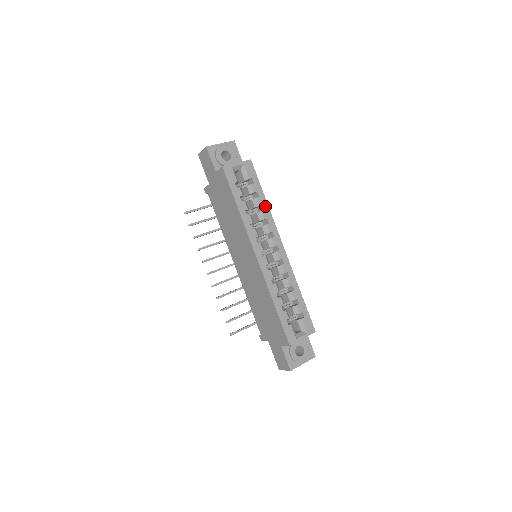
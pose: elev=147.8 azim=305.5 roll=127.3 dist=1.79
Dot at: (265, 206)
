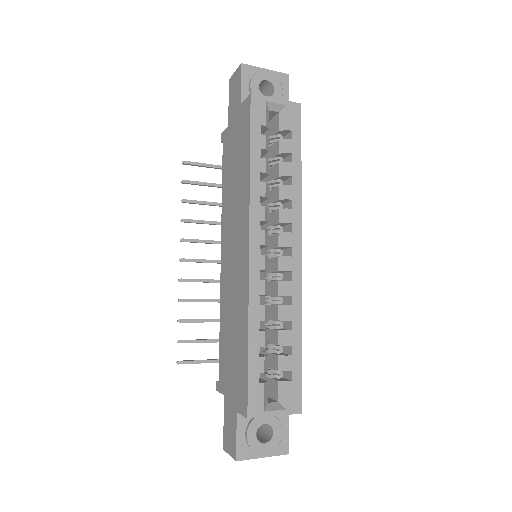
Dot at: (296, 180)
